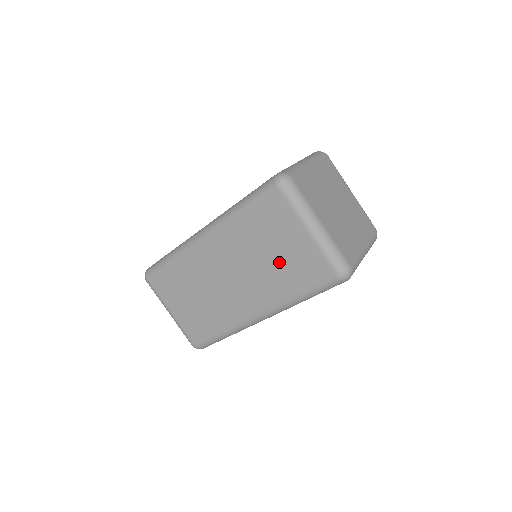
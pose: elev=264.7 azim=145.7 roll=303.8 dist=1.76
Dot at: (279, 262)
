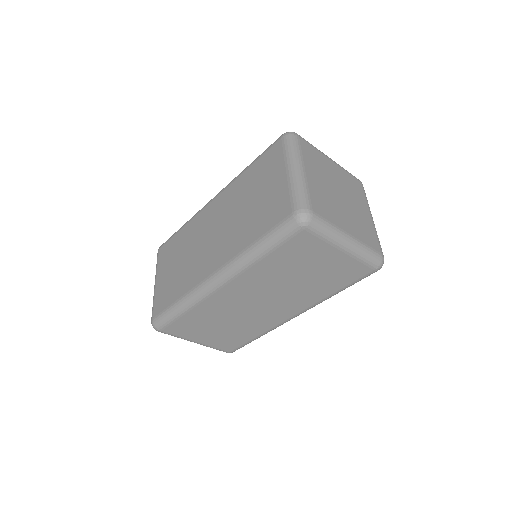
Dot at: (254, 209)
